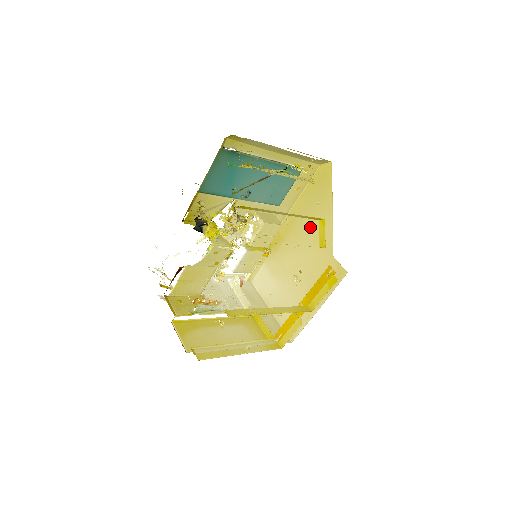
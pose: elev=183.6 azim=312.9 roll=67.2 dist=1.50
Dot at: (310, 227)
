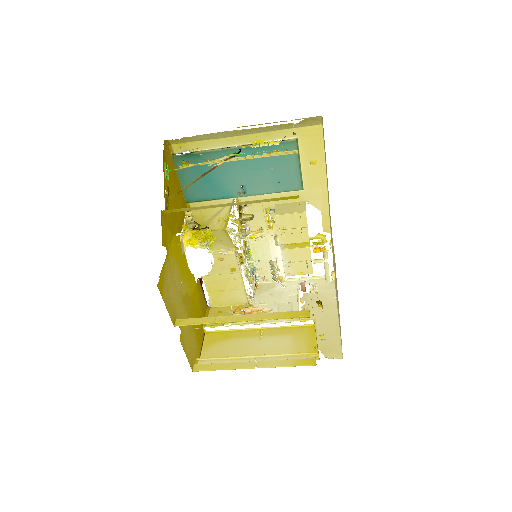
Dot at: occluded
